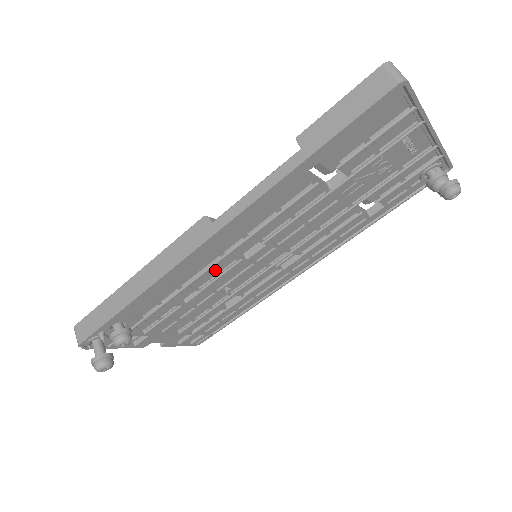
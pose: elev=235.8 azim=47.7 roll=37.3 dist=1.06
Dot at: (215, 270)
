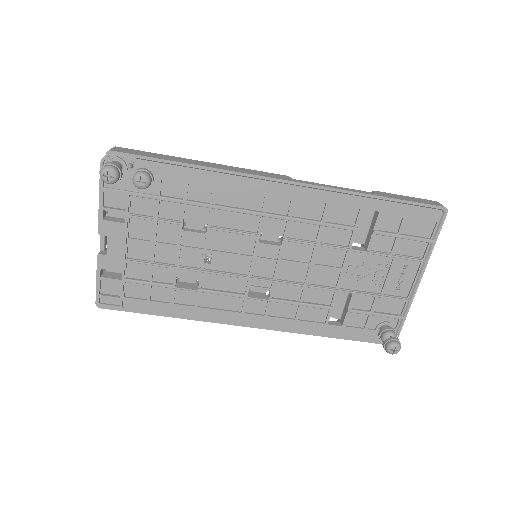
Dot at: (238, 223)
